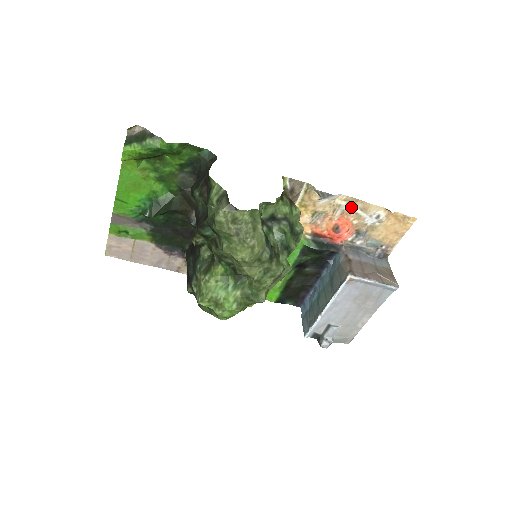
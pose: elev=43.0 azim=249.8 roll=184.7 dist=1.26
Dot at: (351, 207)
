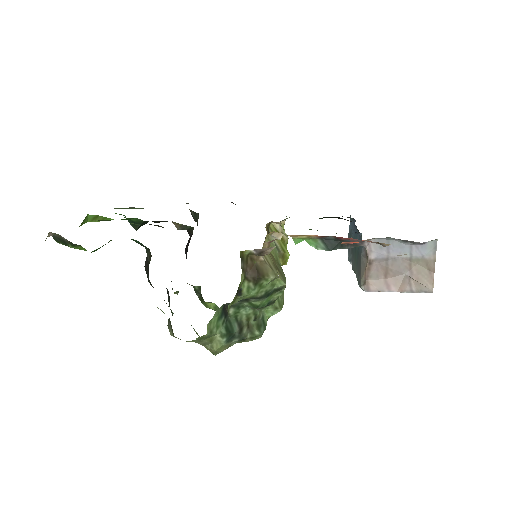
Dot at: occluded
